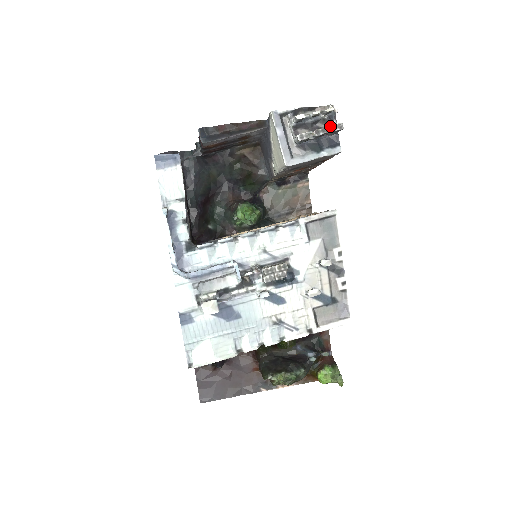
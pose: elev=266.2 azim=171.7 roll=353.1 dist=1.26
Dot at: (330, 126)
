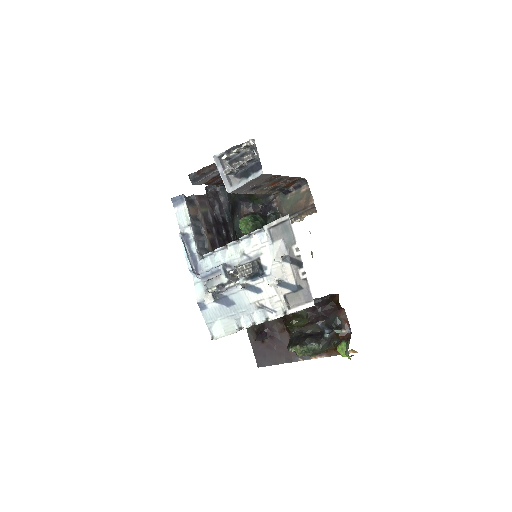
Dot at: occluded
